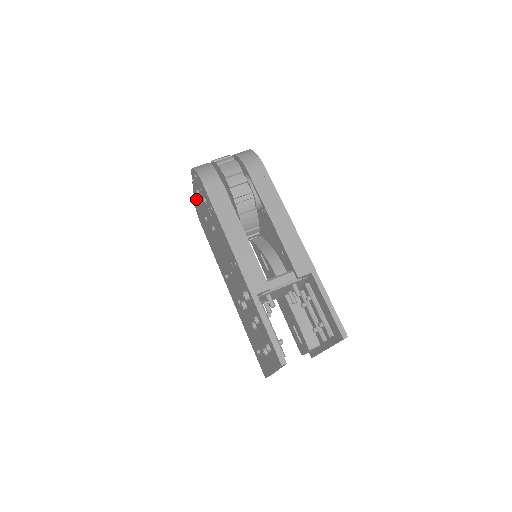
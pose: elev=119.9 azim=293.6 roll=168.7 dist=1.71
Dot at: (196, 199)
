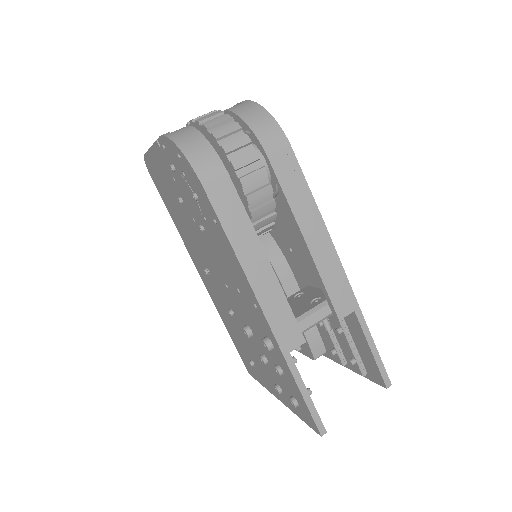
Dot at: (156, 159)
